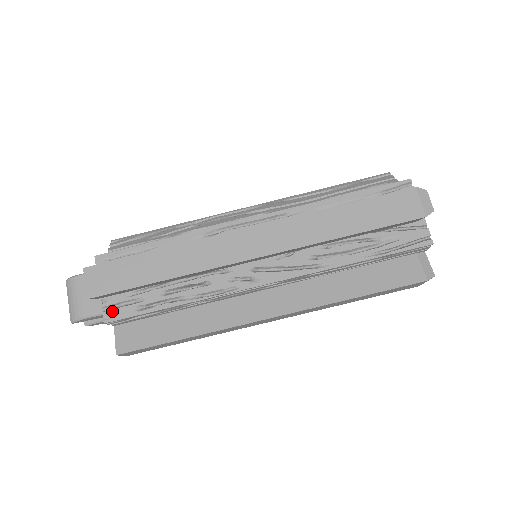
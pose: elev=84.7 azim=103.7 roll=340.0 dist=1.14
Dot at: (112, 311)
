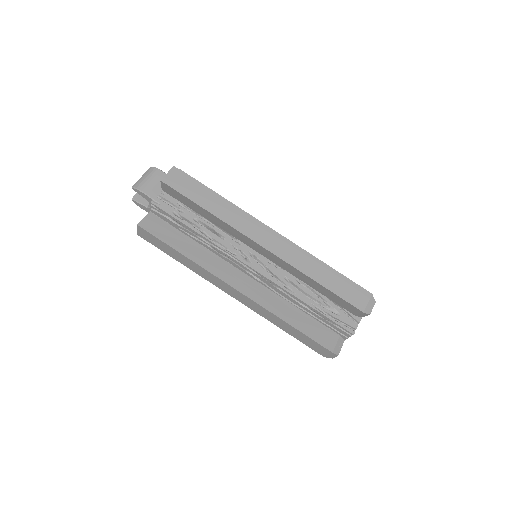
Dot at: (161, 201)
